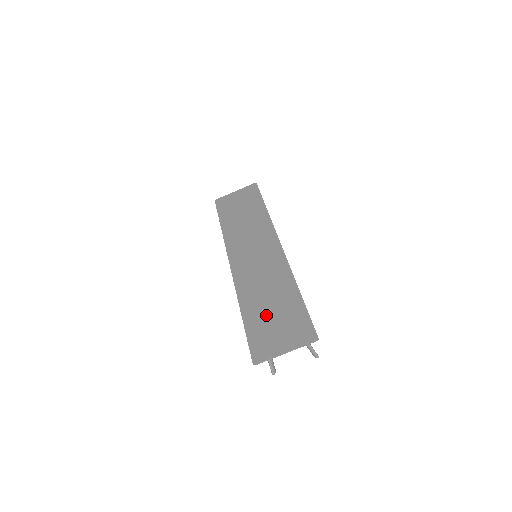
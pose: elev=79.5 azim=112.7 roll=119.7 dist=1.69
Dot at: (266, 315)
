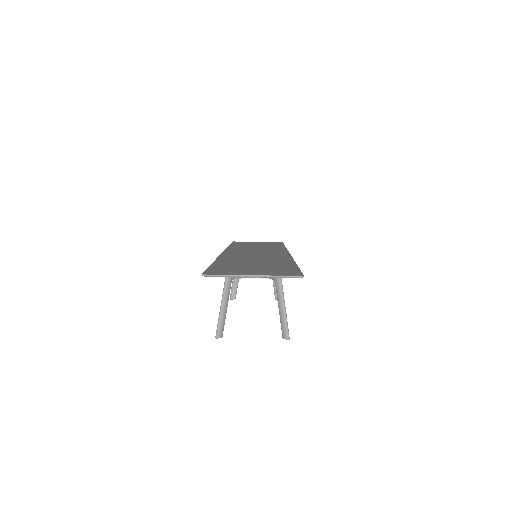
Dot at: (244, 264)
